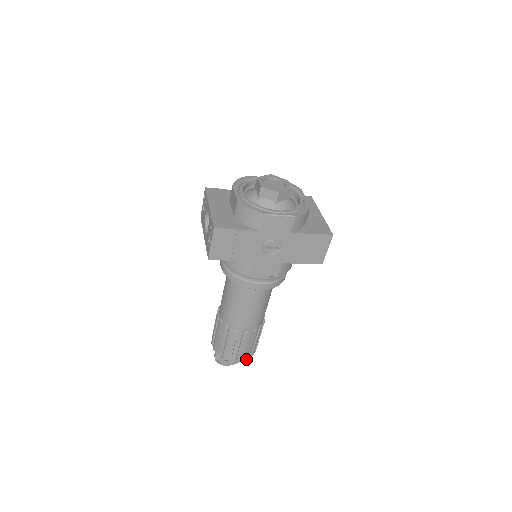
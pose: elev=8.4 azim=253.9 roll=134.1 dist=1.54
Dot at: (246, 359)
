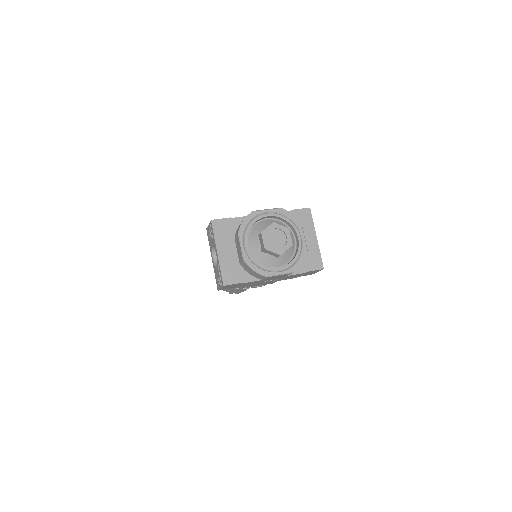
Dot at: occluded
